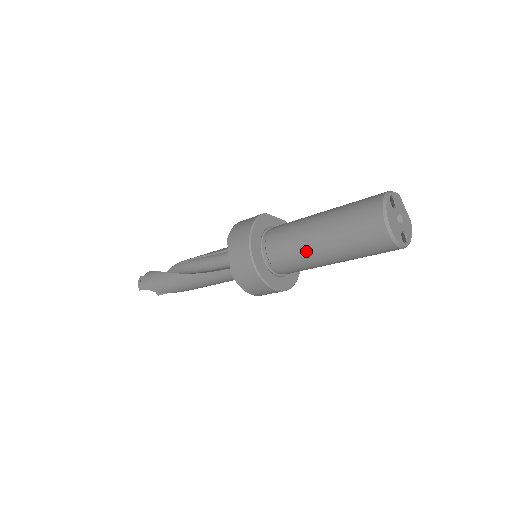
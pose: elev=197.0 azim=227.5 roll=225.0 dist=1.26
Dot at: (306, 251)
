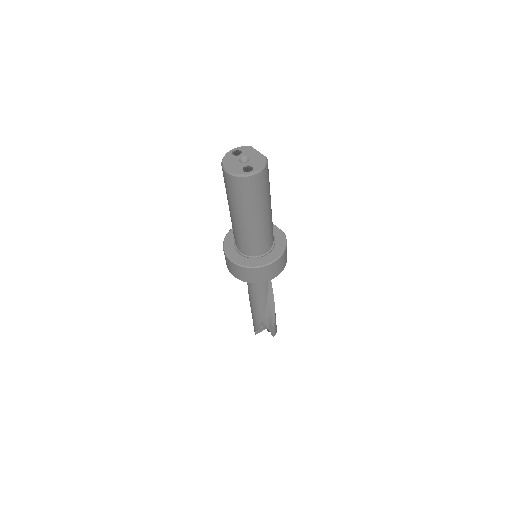
Dot at: (233, 223)
